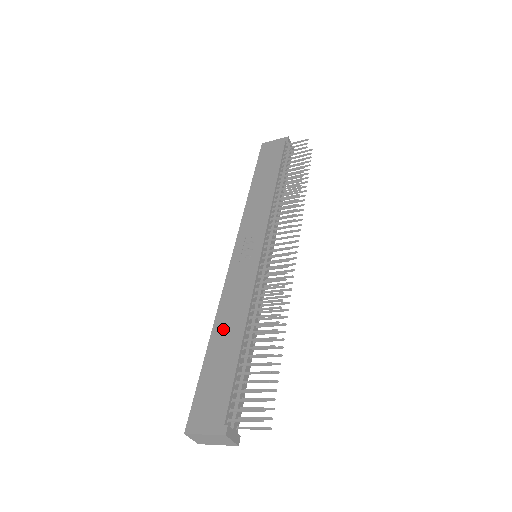
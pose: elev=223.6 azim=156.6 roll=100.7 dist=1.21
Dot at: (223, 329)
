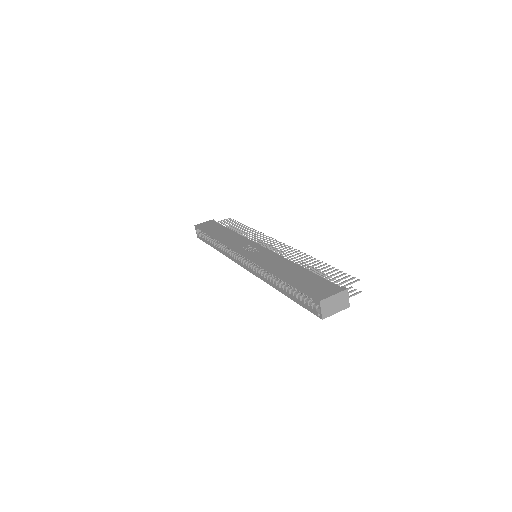
Dot at: (283, 270)
